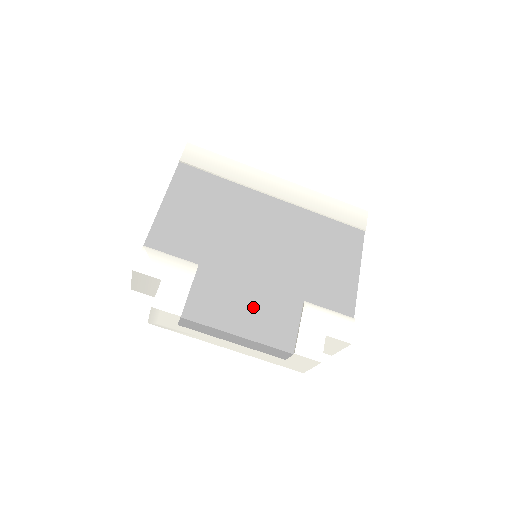
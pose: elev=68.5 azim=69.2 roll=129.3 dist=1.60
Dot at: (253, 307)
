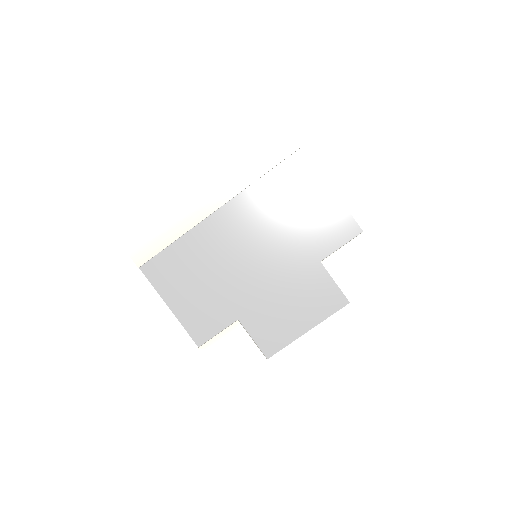
Dot at: (296, 304)
